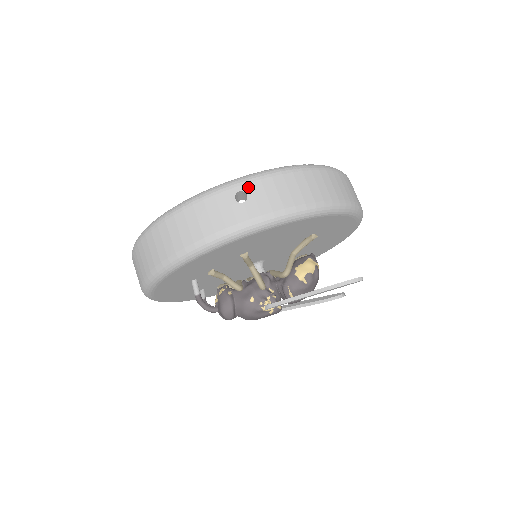
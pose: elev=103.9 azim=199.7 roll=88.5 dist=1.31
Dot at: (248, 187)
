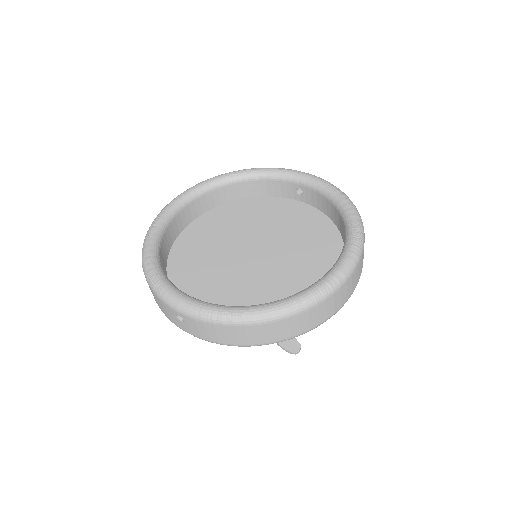
Dot at: (185, 318)
